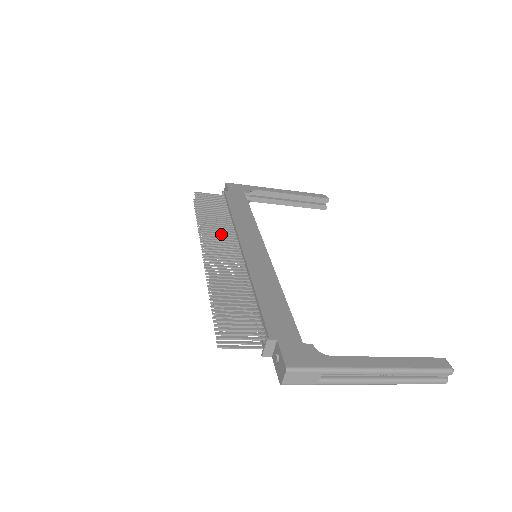
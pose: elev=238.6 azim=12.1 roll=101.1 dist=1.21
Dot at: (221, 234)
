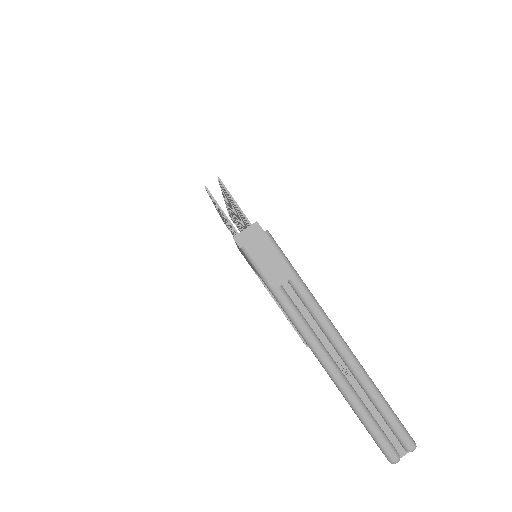
Dot at: occluded
